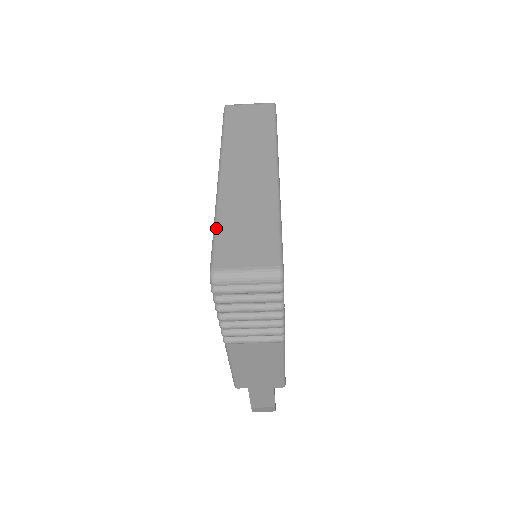
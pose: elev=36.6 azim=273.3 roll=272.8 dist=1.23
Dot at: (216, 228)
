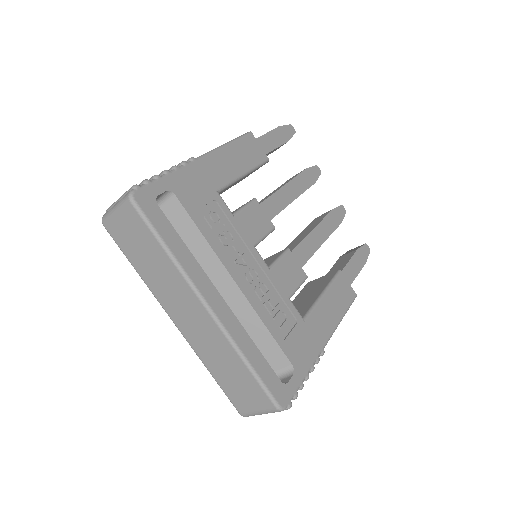
Dot at: occluded
